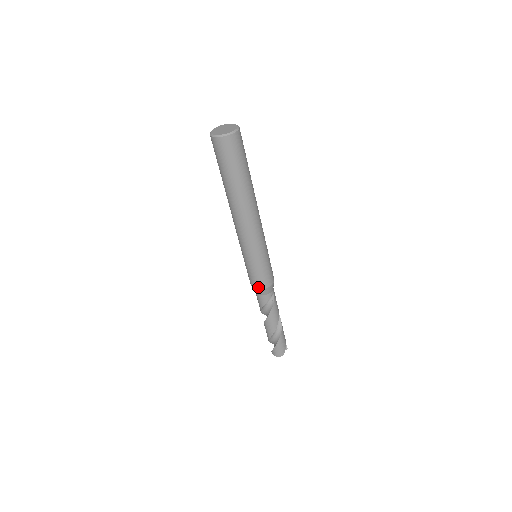
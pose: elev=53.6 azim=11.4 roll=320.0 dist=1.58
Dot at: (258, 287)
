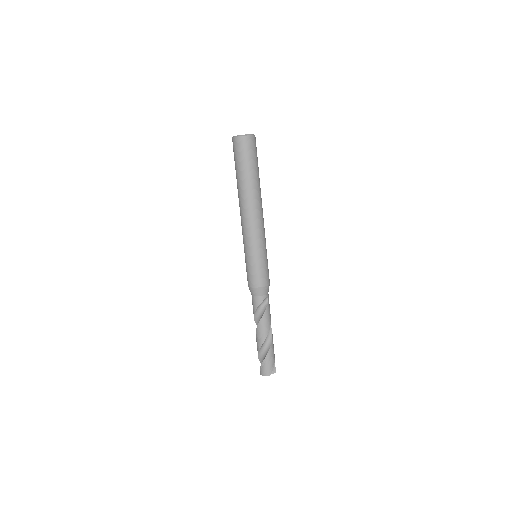
Dot at: (253, 285)
